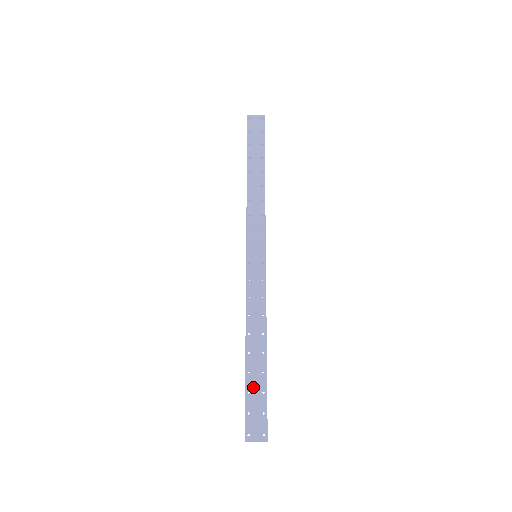
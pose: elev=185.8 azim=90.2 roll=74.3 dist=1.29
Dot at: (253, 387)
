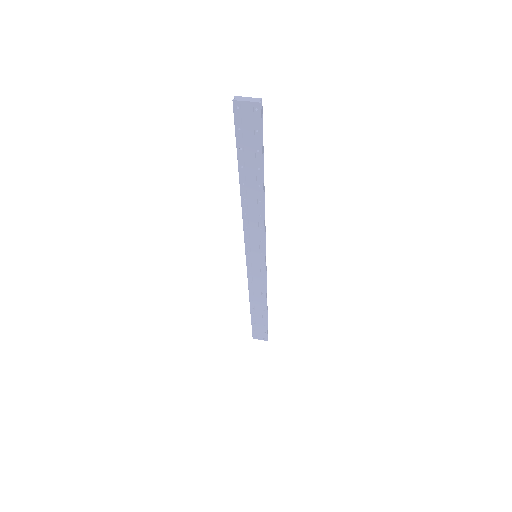
Dot at: (257, 322)
